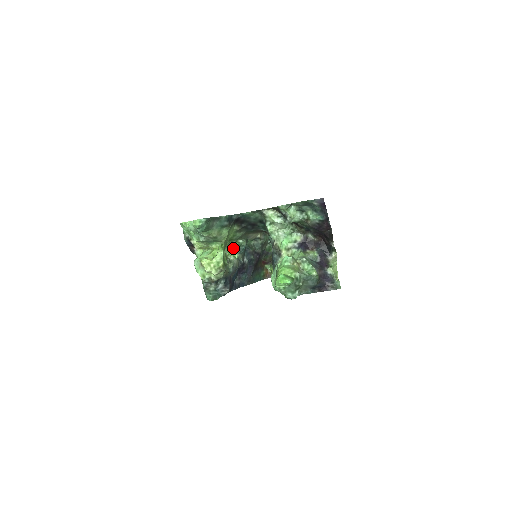
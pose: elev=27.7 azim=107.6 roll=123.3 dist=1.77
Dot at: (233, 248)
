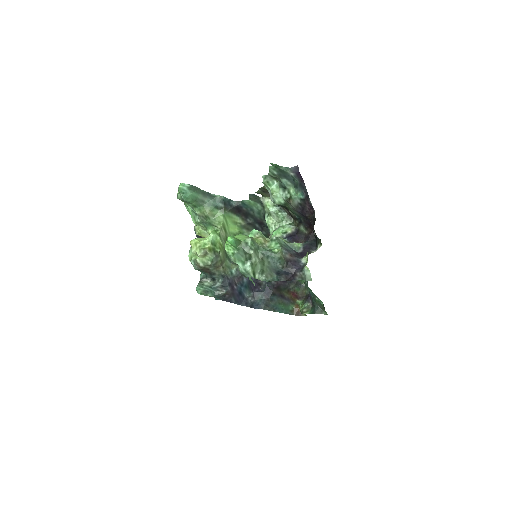
Dot at: occluded
